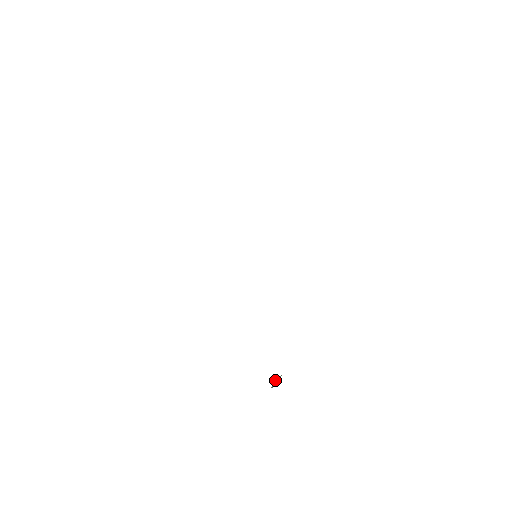
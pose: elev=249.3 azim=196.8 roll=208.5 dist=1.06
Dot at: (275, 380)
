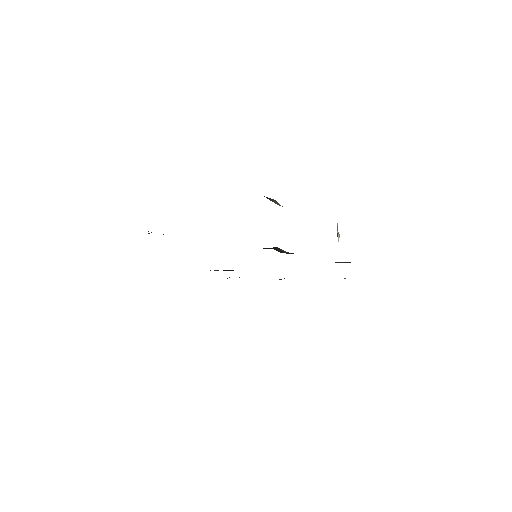
Dot at: occluded
